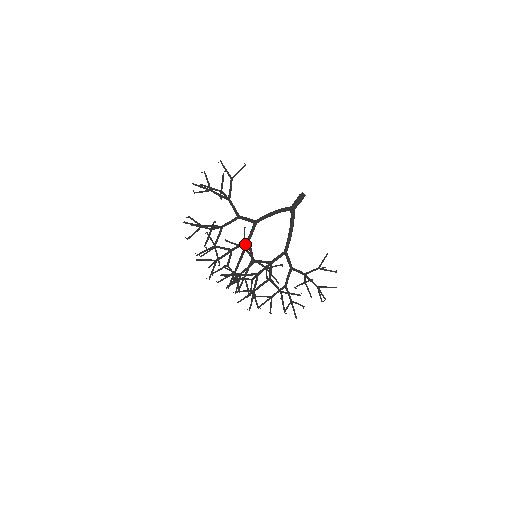
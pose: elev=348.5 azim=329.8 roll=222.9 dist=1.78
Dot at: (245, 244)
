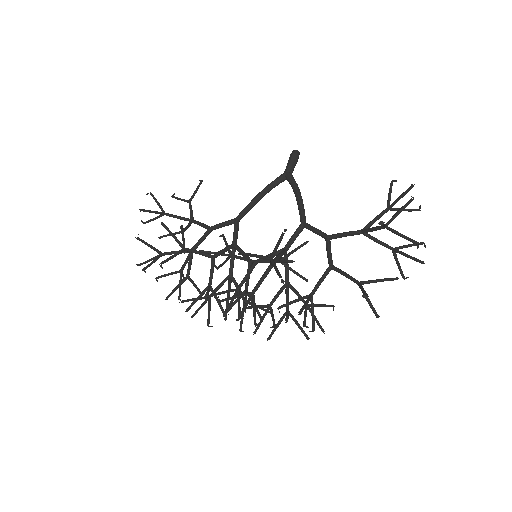
Dot at: (225, 249)
